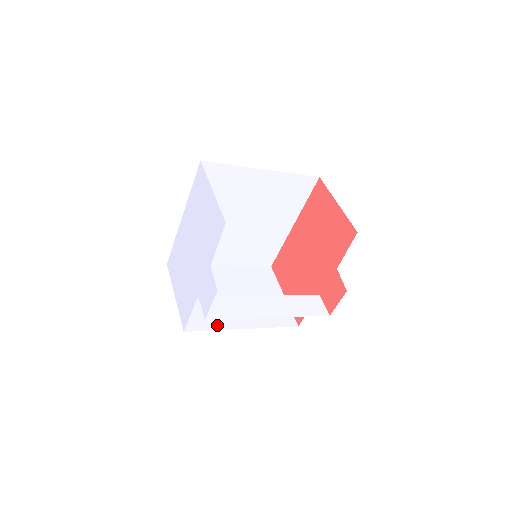
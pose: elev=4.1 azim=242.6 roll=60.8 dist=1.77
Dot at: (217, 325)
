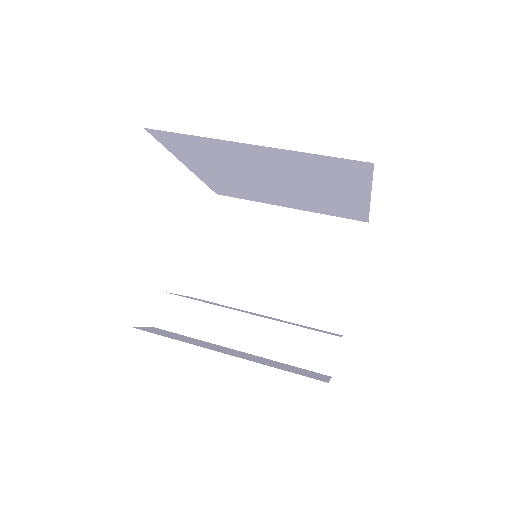
Dot at: (231, 299)
